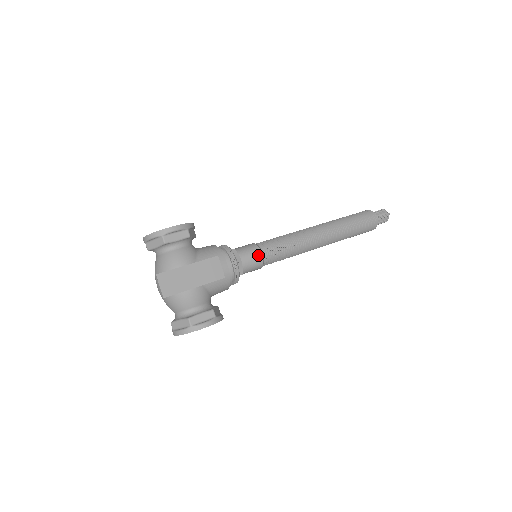
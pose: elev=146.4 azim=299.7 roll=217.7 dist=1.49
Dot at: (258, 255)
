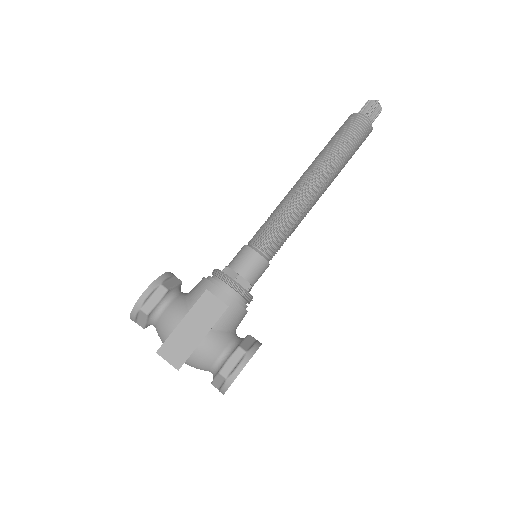
Dot at: (253, 256)
